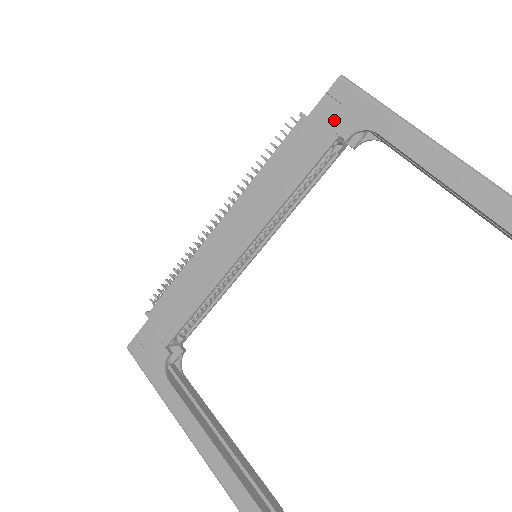
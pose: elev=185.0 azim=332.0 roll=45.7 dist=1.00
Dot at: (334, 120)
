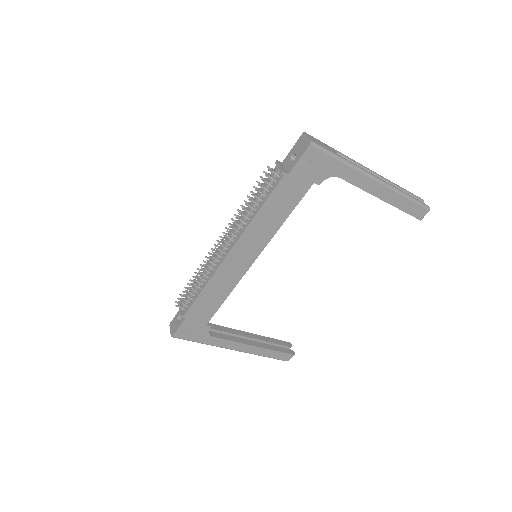
Dot at: (310, 174)
